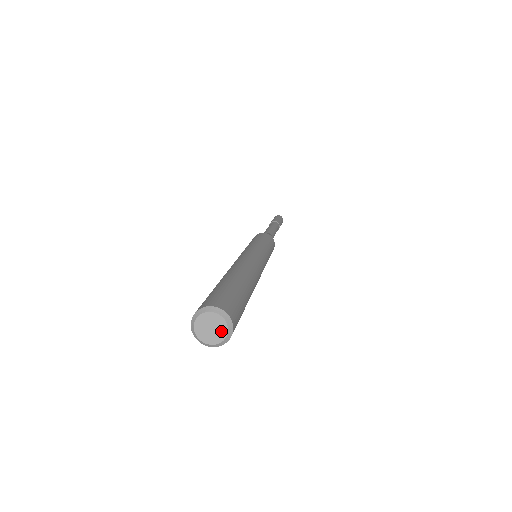
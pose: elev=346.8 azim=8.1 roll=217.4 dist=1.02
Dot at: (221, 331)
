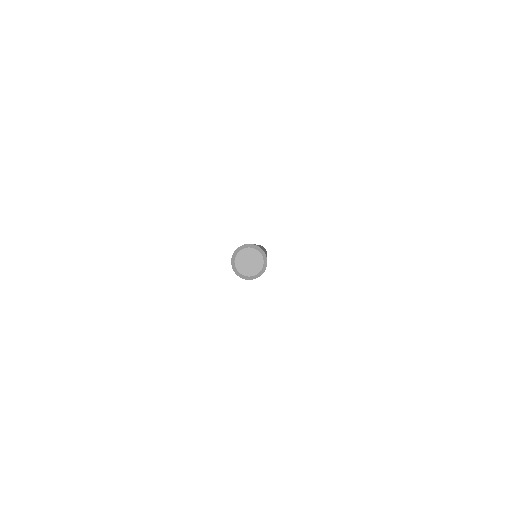
Dot at: (257, 258)
